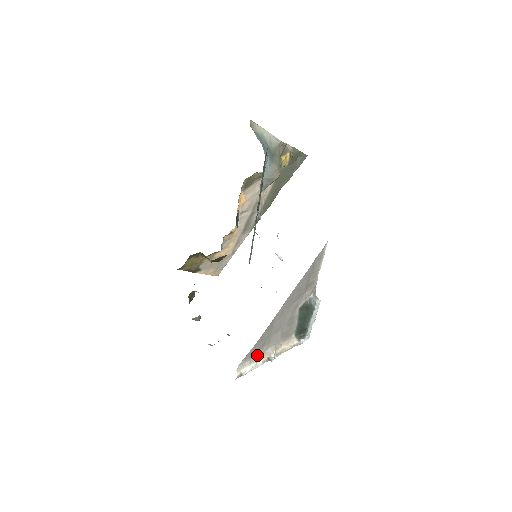
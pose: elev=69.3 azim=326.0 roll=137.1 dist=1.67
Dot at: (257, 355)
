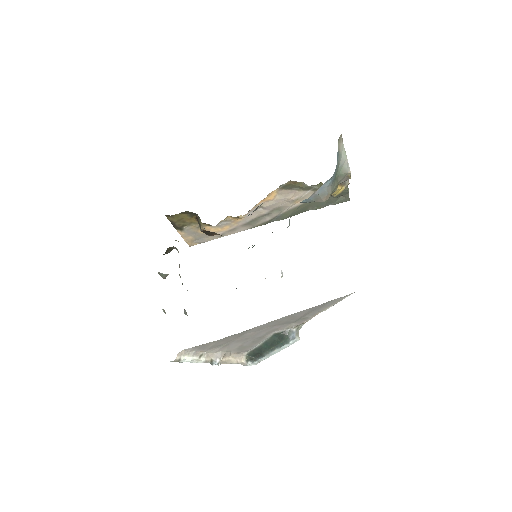
Dot at: (205, 351)
